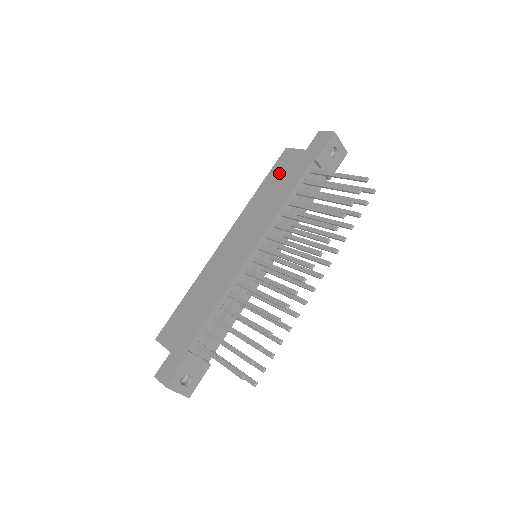
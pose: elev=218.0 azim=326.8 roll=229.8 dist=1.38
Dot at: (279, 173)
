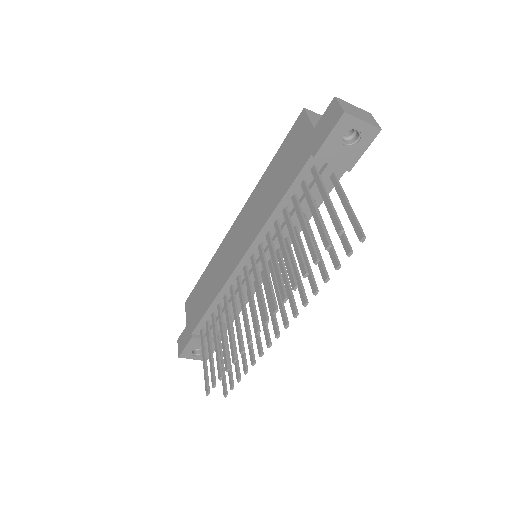
Dot at: (285, 154)
